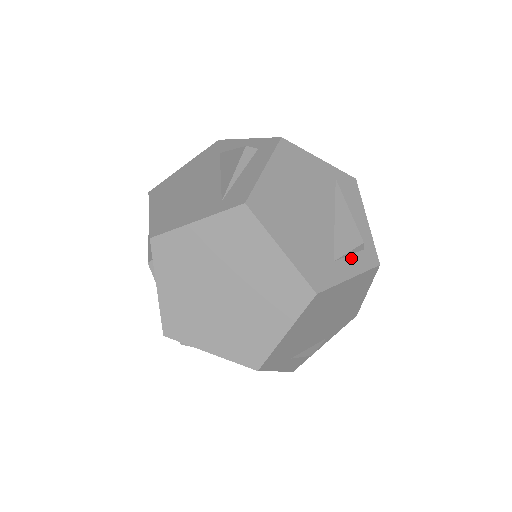
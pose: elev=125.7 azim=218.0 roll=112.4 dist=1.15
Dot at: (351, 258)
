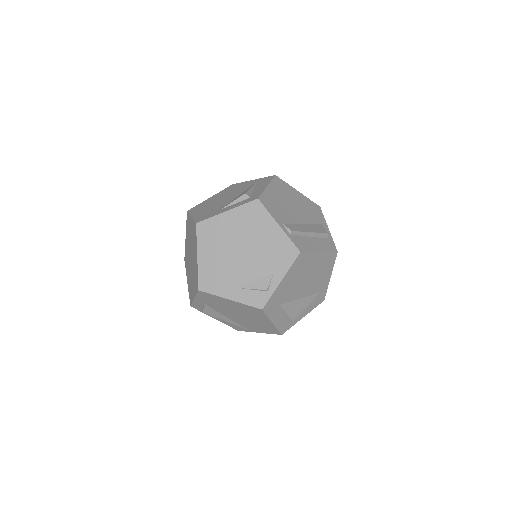
Dot at: (236, 204)
